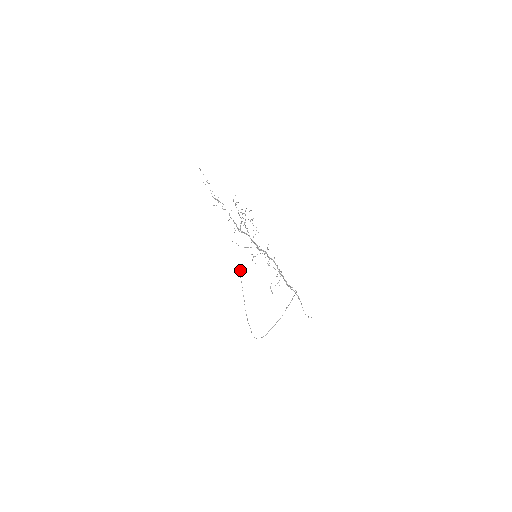
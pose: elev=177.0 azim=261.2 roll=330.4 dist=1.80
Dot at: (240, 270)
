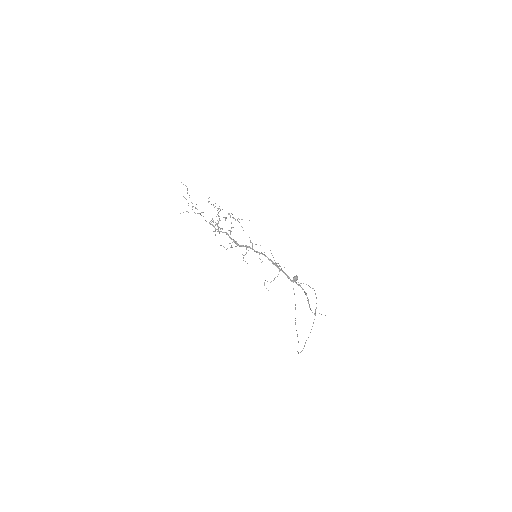
Dot at: (293, 282)
